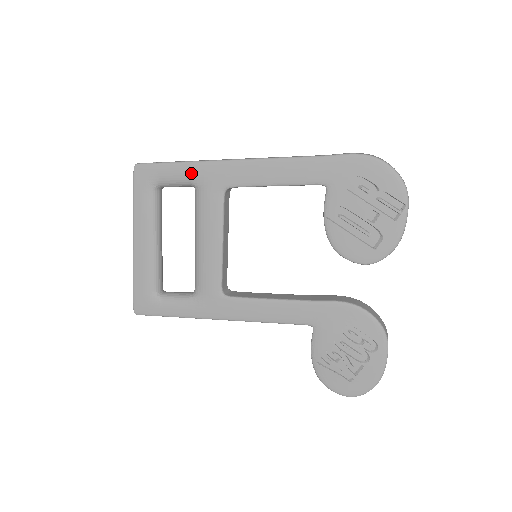
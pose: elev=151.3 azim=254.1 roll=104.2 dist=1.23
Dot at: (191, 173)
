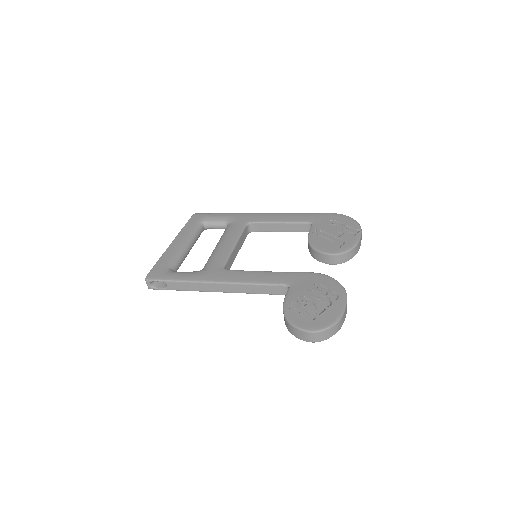
Dot at: (229, 217)
